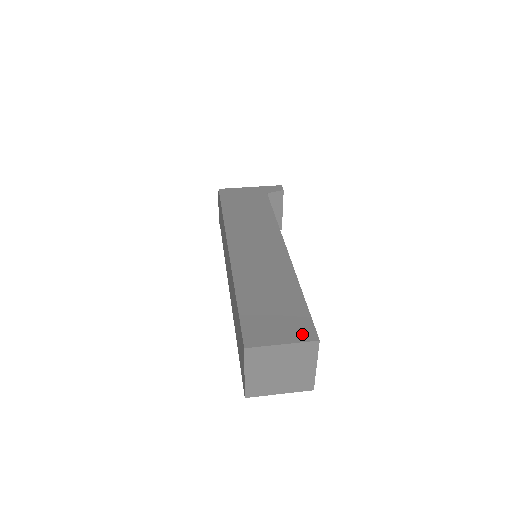
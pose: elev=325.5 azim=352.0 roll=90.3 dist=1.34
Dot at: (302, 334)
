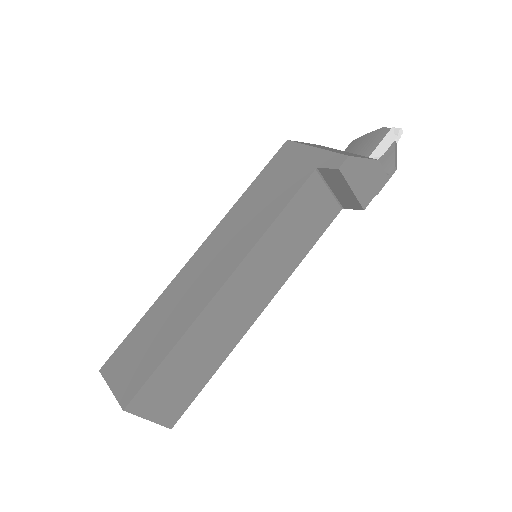
Dot at: (124, 393)
